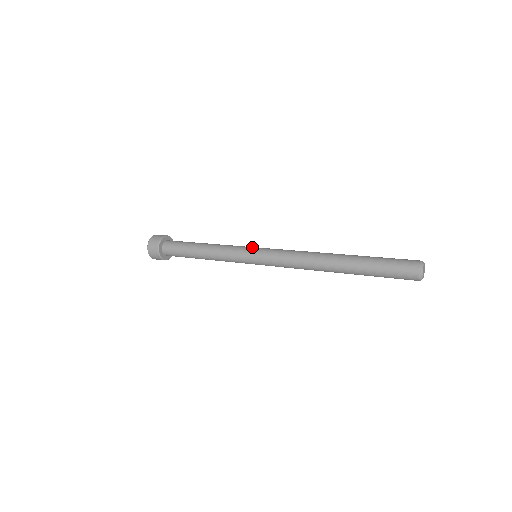
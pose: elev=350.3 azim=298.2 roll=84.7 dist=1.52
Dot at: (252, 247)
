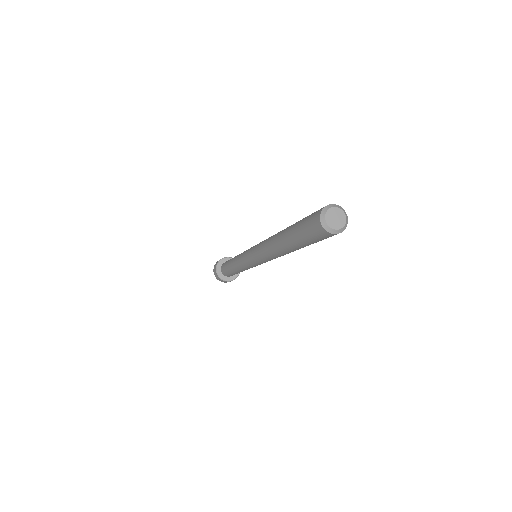
Dot at: (247, 251)
